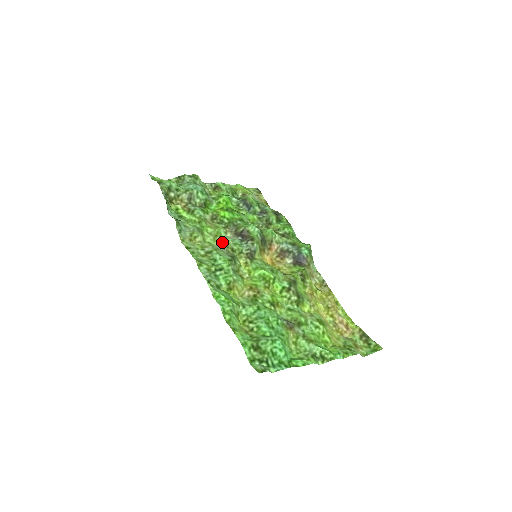
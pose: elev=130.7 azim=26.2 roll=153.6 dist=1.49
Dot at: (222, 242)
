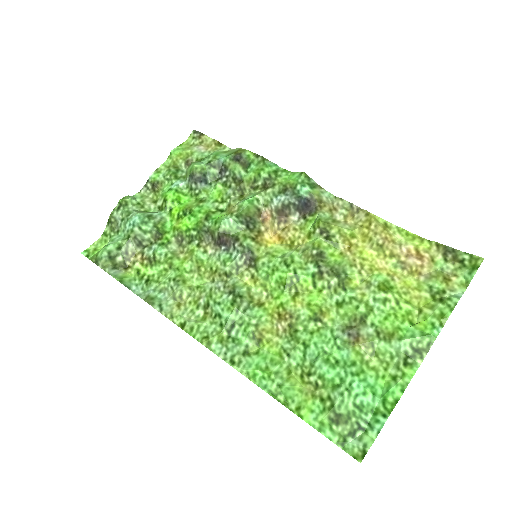
Dot at: (210, 272)
